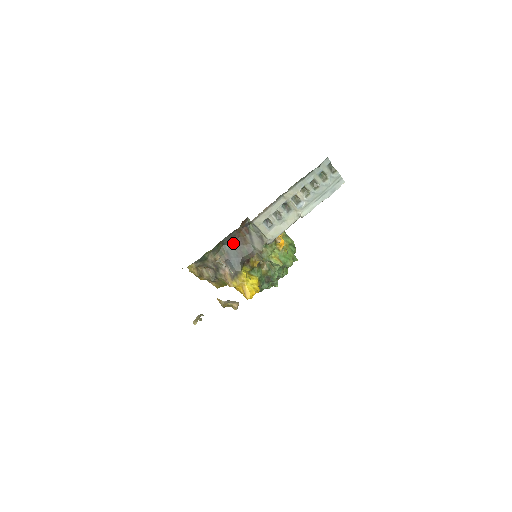
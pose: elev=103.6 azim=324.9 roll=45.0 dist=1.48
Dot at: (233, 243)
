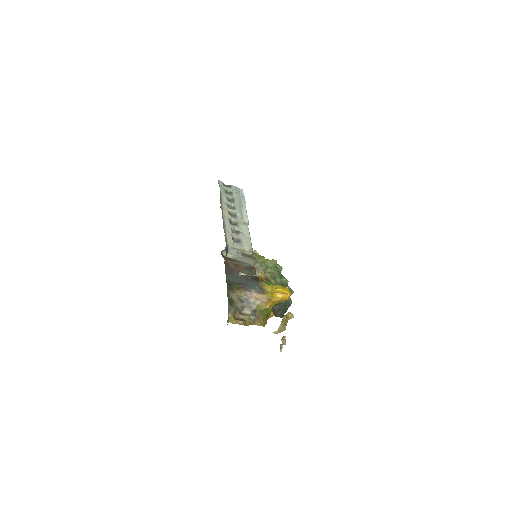
Dot at: (234, 276)
